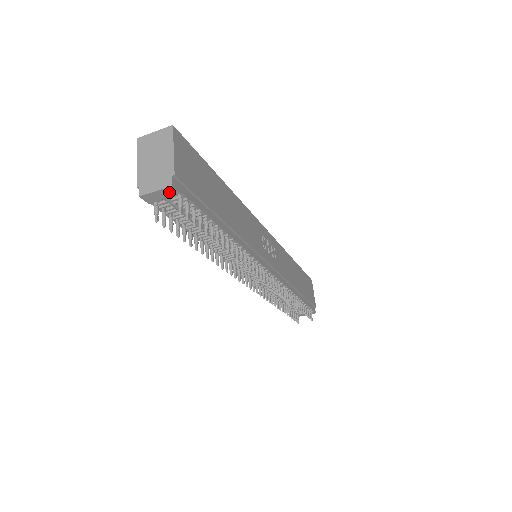
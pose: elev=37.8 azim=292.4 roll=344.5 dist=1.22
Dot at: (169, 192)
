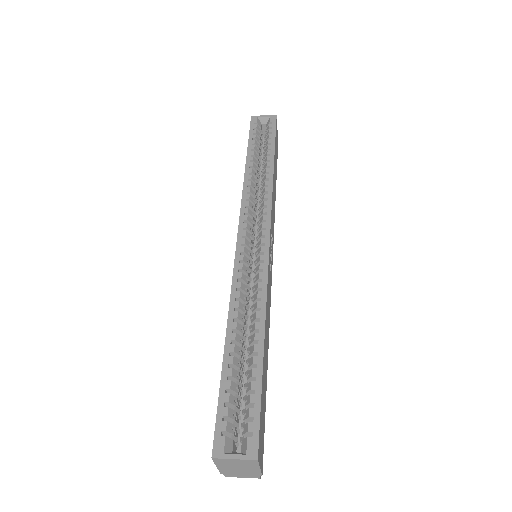
Dot at: occluded
